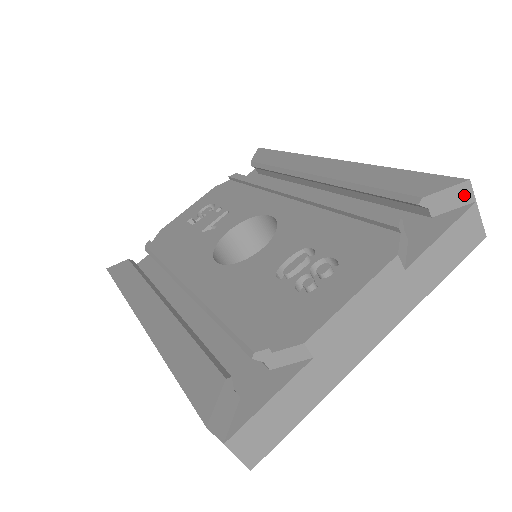
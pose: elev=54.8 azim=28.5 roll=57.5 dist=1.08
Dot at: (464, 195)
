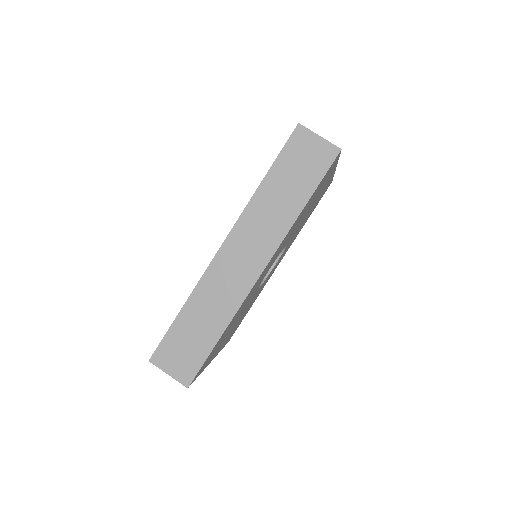
Dot at: occluded
